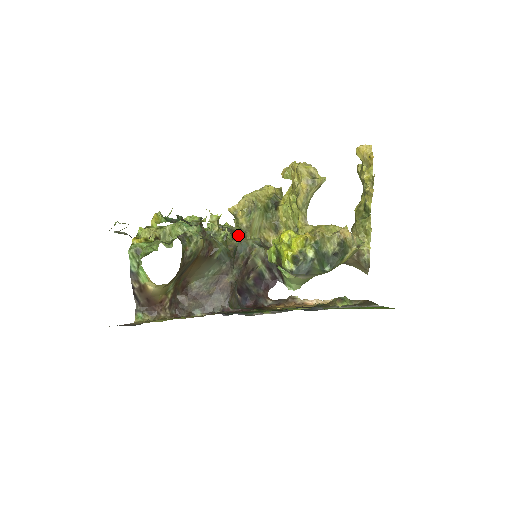
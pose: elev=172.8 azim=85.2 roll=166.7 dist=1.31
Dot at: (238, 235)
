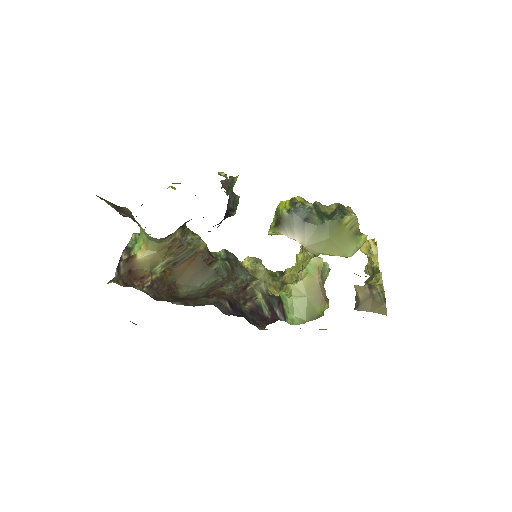
Dot at: (241, 267)
